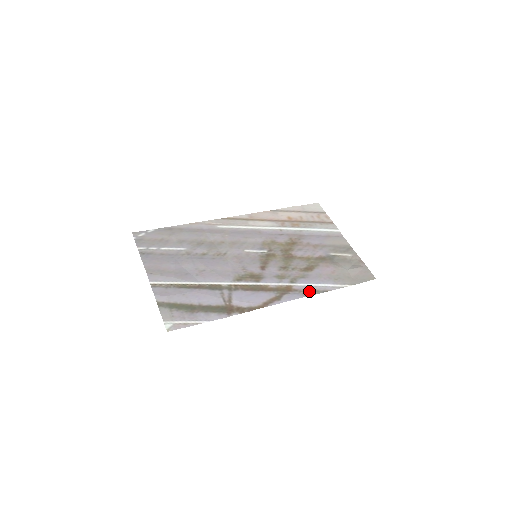
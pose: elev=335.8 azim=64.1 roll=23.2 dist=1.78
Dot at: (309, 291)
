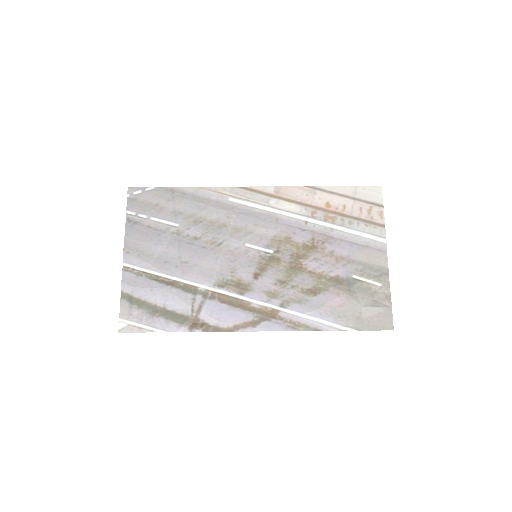
Dot at: (296, 324)
